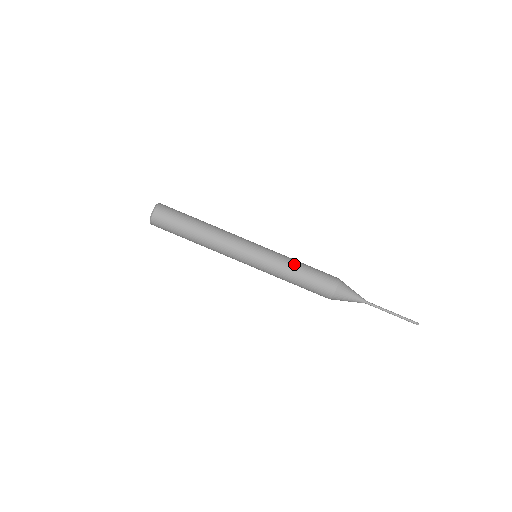
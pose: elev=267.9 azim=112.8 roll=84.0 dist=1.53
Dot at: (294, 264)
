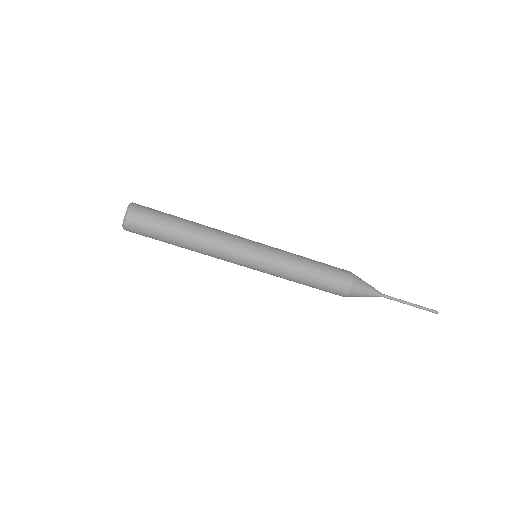
Dot at: (302, 259)
